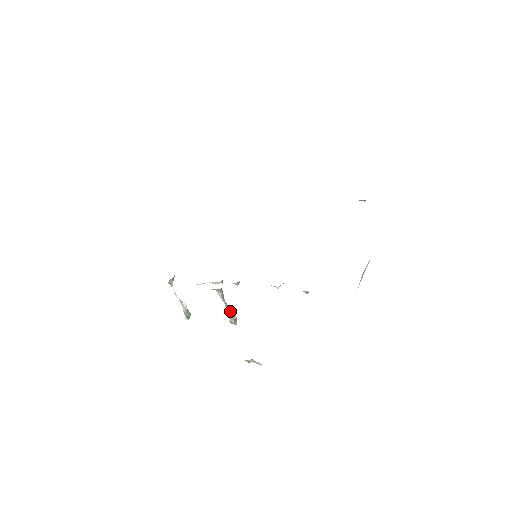
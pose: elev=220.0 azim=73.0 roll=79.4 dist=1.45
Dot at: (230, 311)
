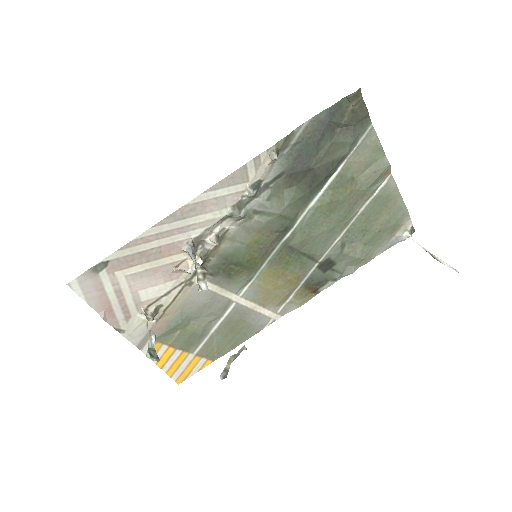
Dot at: (199, 265)
